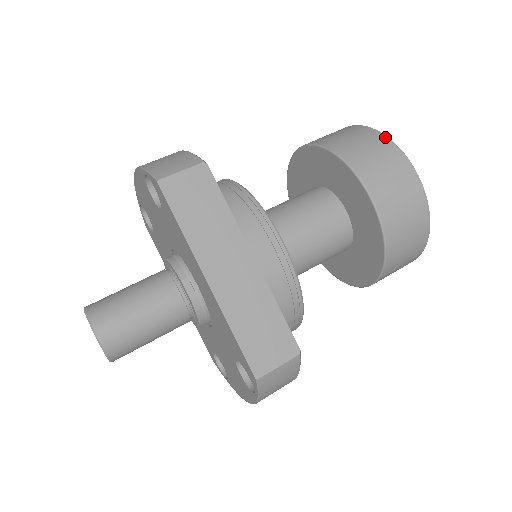
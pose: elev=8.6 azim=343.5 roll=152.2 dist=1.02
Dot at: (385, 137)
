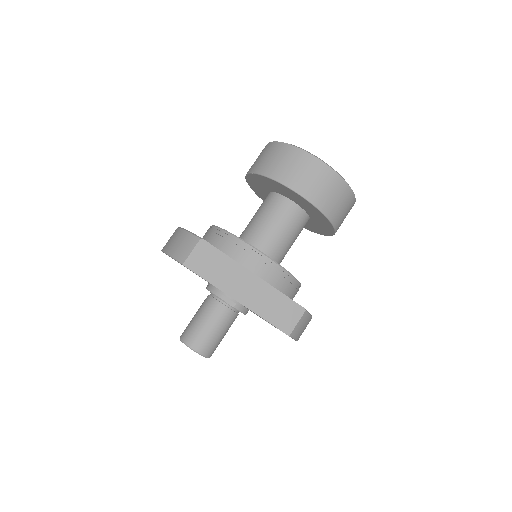
Dot at: (296, 148)
